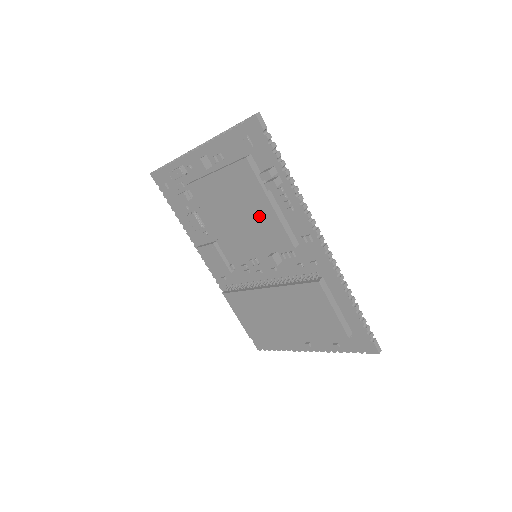
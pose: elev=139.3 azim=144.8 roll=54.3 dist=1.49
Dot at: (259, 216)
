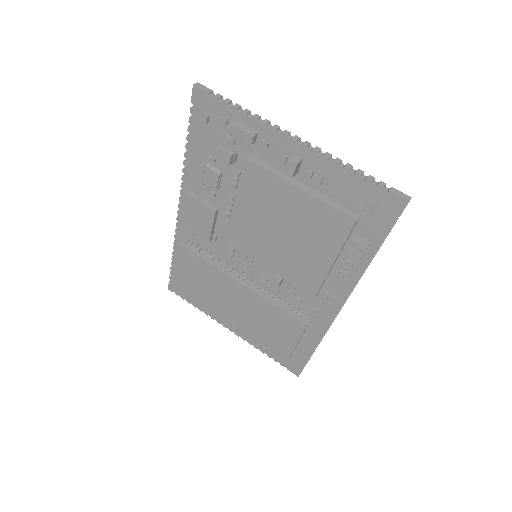
Dot at: (307, 255)
